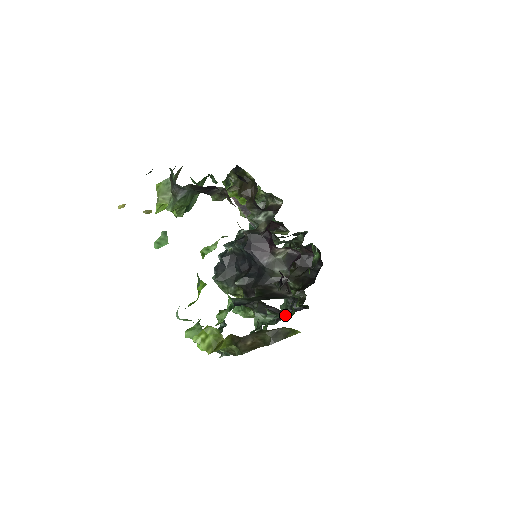
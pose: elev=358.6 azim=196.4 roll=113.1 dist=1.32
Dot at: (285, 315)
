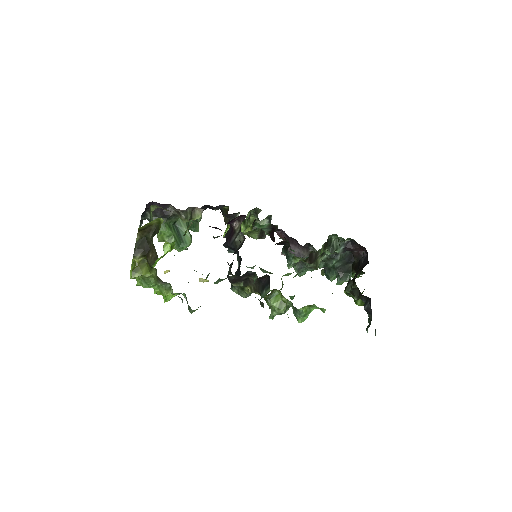
Dot at: occluded
